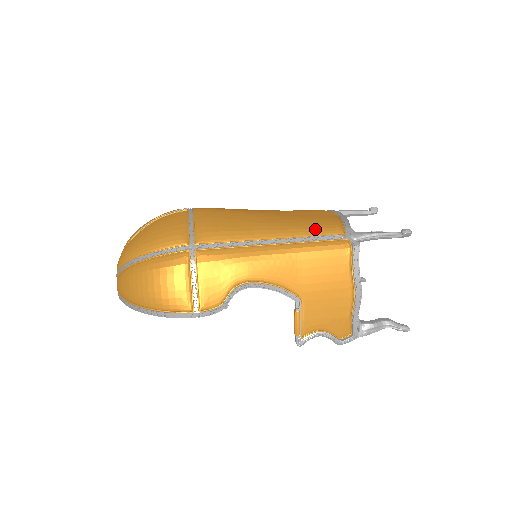
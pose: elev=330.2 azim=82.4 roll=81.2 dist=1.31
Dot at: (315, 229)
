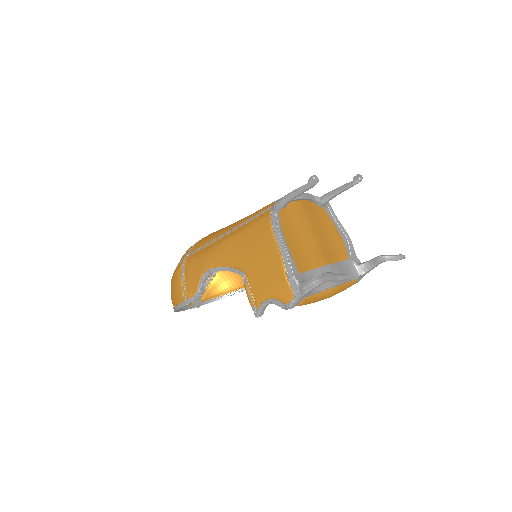
Dot at: (256, 212)
